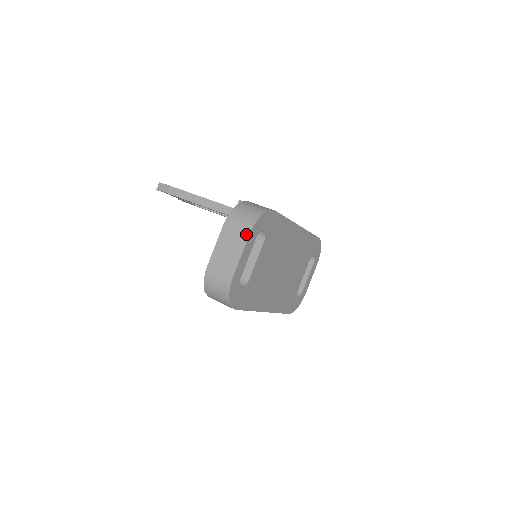
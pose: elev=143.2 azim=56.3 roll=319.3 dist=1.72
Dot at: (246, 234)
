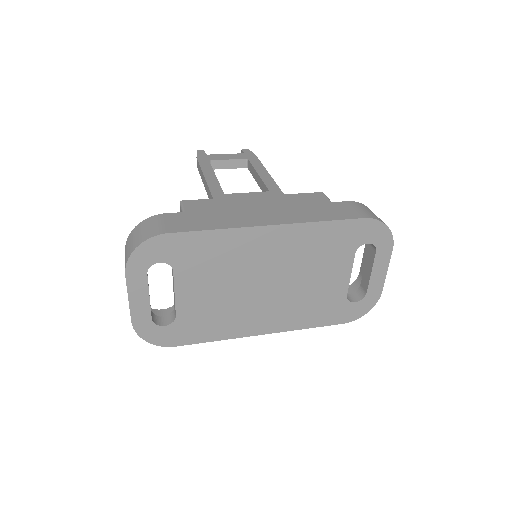
Dot at: (125, 274)
